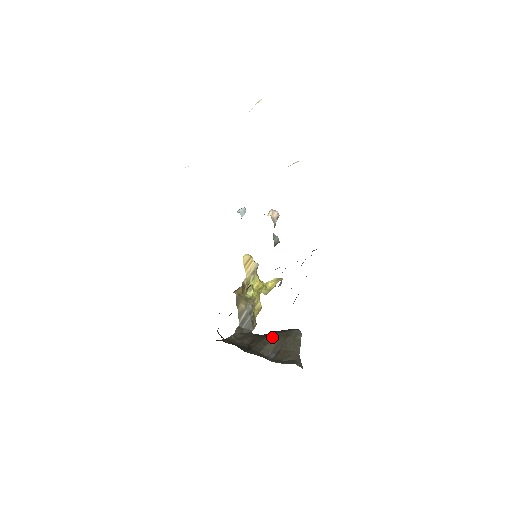
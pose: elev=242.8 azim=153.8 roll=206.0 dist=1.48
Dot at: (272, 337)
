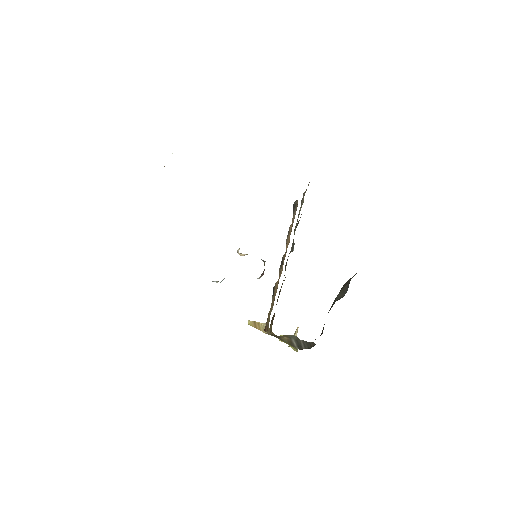
Dot at: (333, 302)
